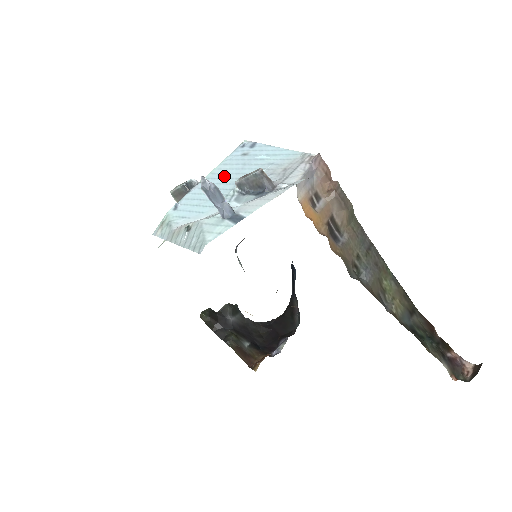
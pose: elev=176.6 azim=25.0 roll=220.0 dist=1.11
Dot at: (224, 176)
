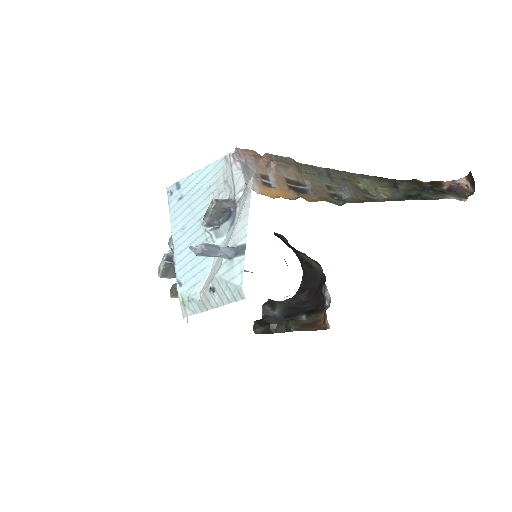
Dot at: (186, 228)
